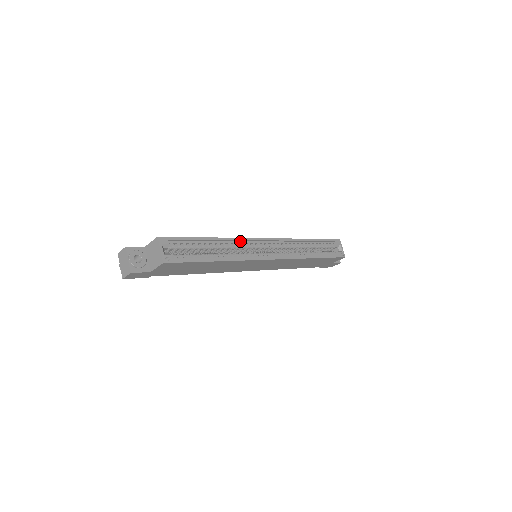
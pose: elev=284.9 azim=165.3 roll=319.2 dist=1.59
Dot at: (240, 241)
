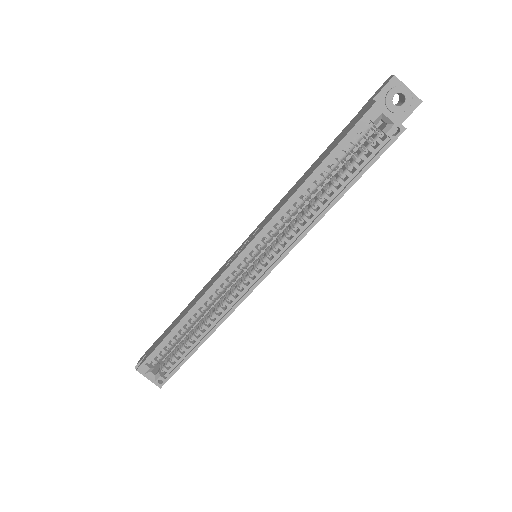
Dot at: (212, 290)
